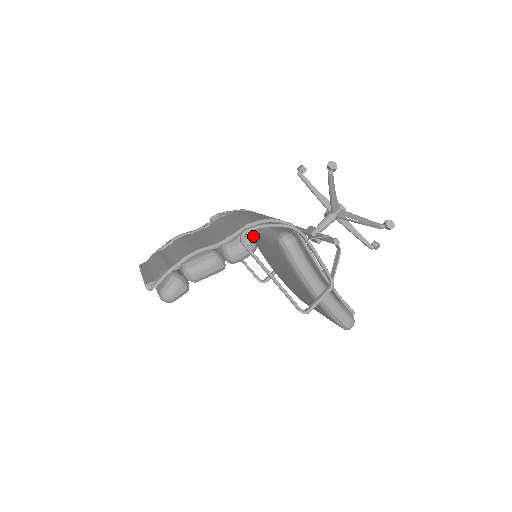
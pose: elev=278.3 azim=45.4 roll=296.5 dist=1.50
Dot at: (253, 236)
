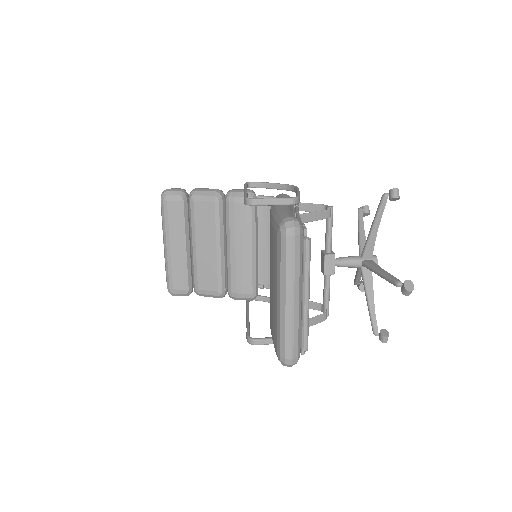
Dot at: occluded
